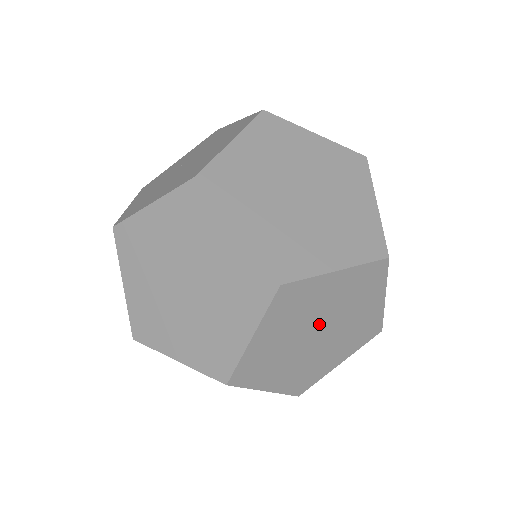
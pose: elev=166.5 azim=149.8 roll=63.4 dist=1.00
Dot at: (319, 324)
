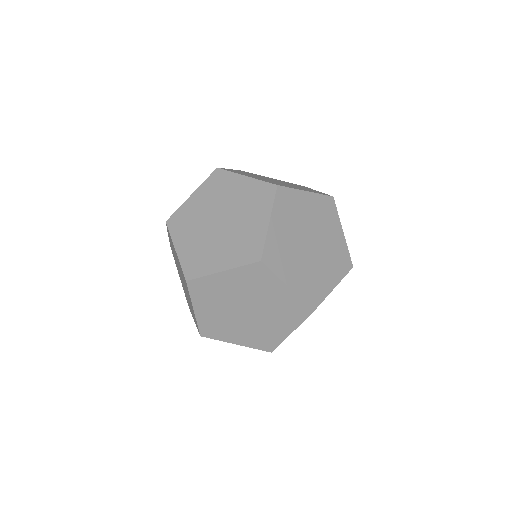
Dot at: occluded
